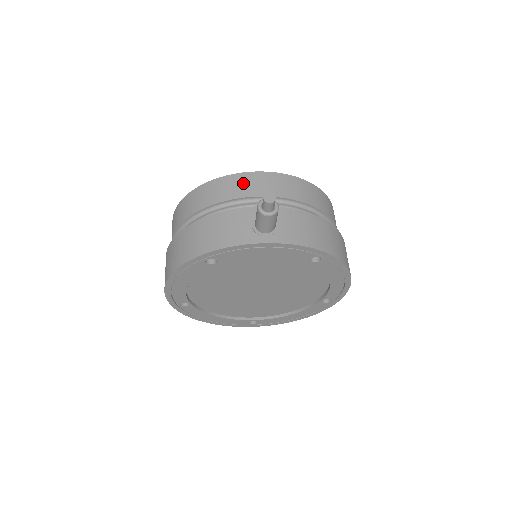
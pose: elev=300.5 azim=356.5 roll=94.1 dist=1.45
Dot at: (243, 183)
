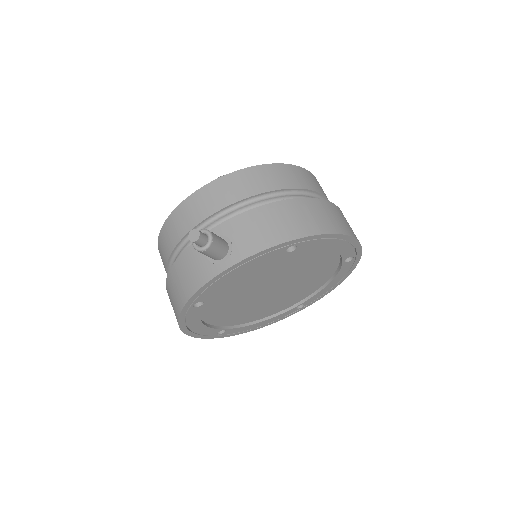
Dot at: (187, 213)
